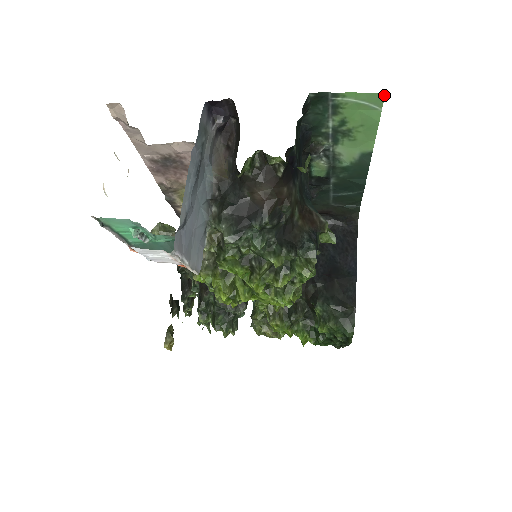
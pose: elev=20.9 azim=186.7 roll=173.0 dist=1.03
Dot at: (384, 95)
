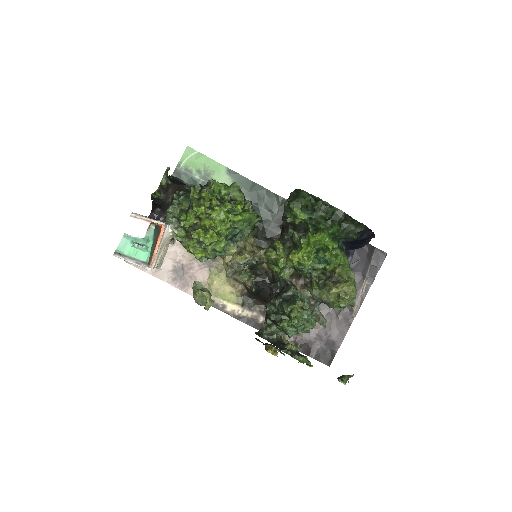
Dot at: (188, 147)
